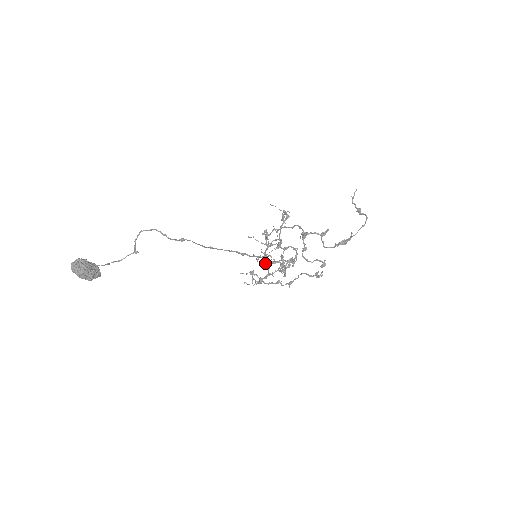
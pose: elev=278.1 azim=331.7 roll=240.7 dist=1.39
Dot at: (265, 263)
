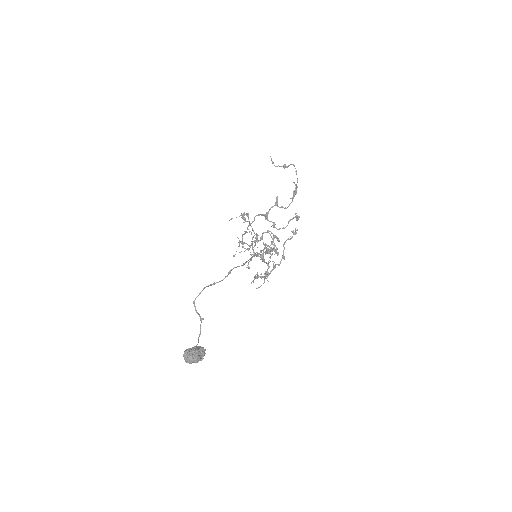
Dot at: occluded
